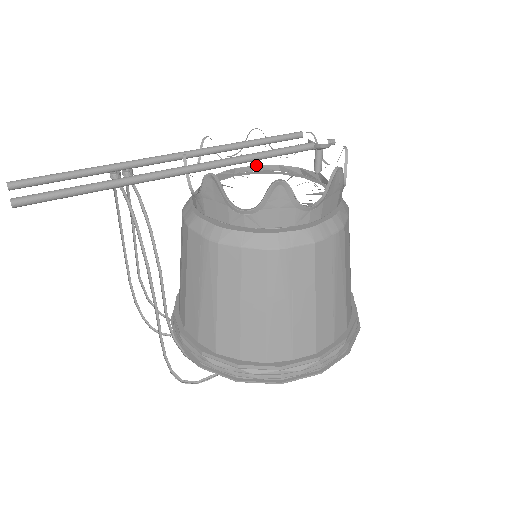
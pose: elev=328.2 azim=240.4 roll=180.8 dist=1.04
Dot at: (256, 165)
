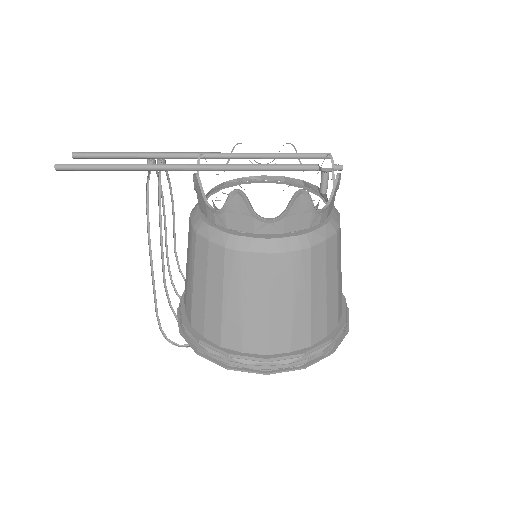
Dot at: (284, 176)
